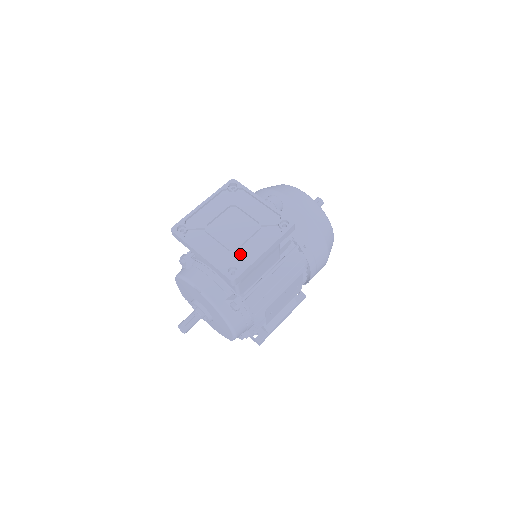
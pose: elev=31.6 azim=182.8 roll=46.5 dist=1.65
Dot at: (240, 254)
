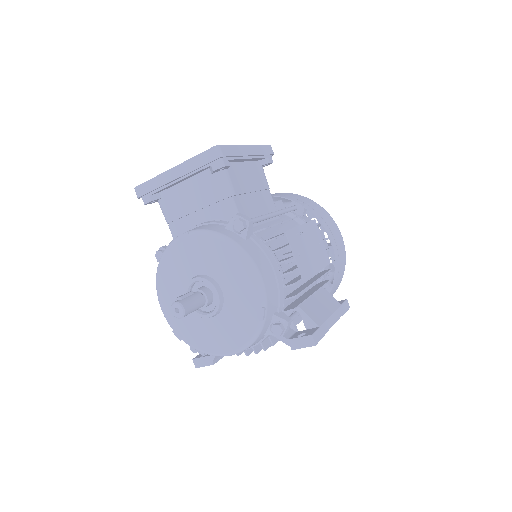
Dot at: occluded
